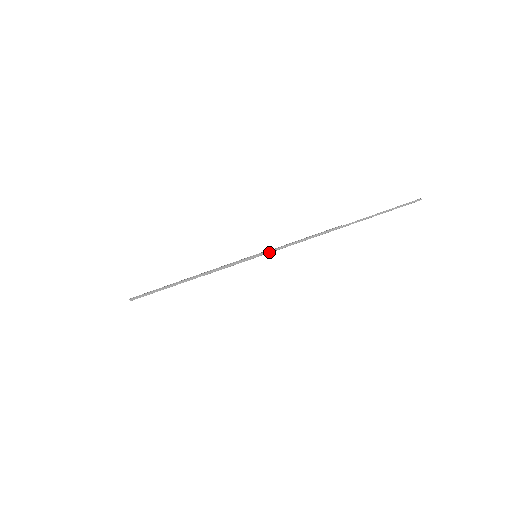
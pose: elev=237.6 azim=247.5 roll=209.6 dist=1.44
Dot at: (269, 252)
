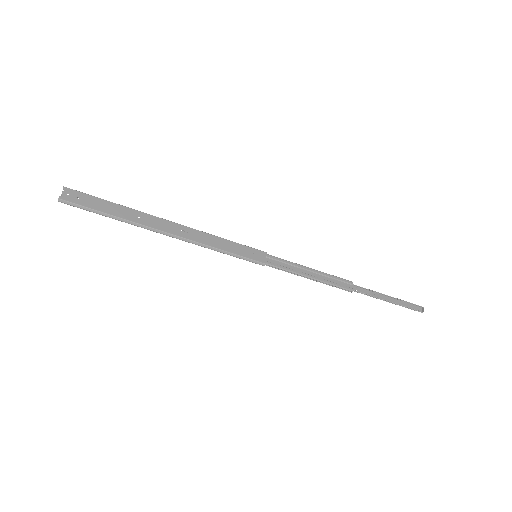
Dot at: (272, 267)
